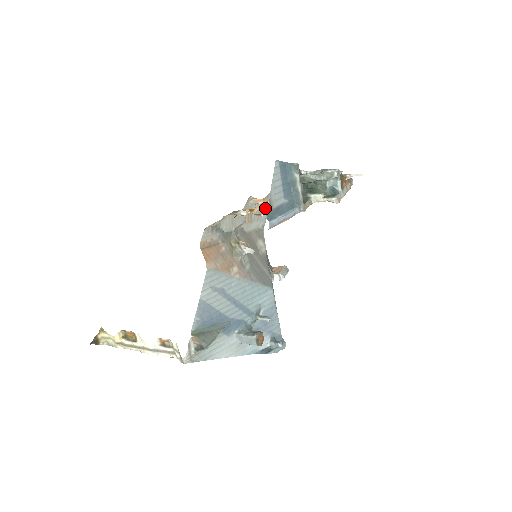
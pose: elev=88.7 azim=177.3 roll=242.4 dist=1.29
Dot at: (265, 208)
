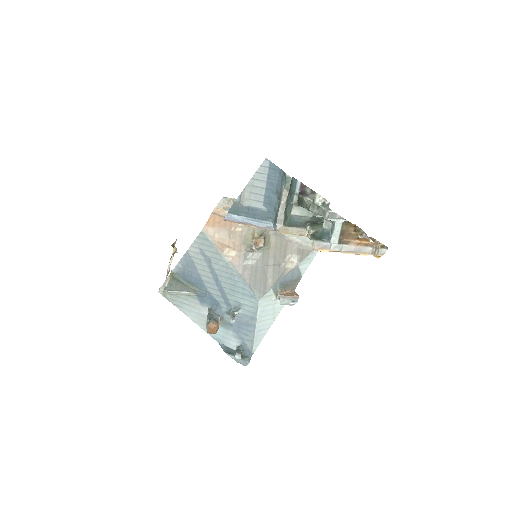
Dot at: occluded
